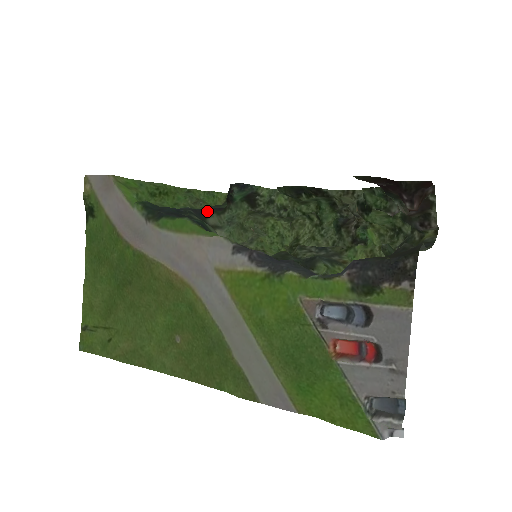
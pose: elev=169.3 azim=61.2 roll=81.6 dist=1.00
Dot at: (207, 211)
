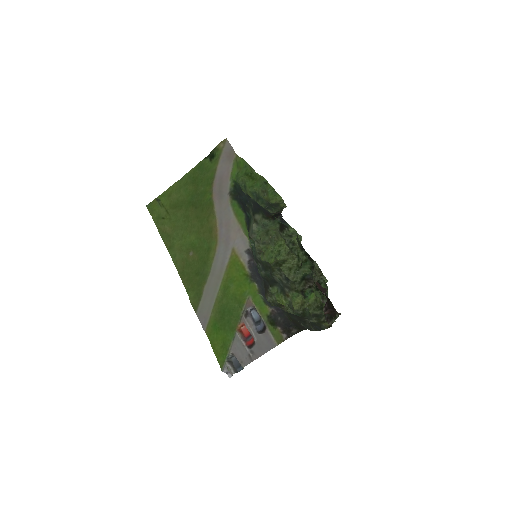
Dot at: (260, 210)
